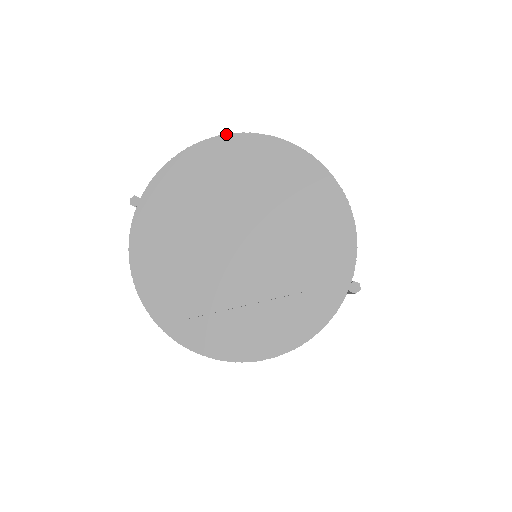
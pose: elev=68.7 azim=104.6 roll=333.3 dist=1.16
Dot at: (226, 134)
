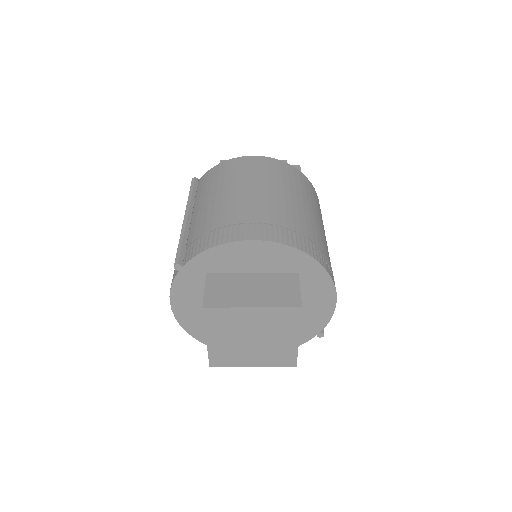
Dot at: (262, 241)
